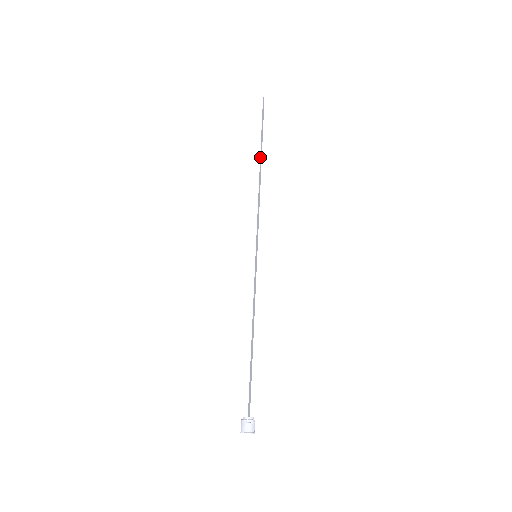
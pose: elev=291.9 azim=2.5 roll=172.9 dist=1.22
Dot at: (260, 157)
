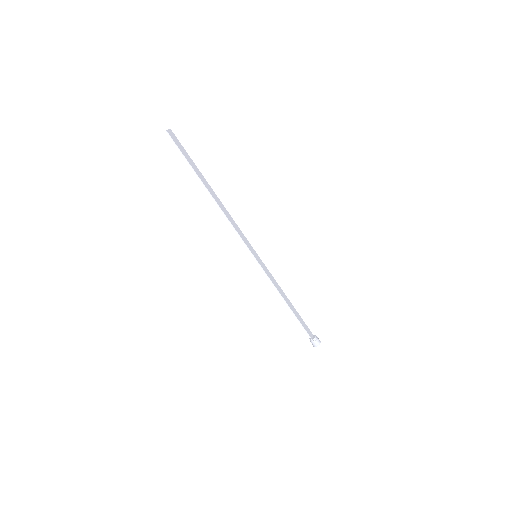
Dot at: (206, 187)
